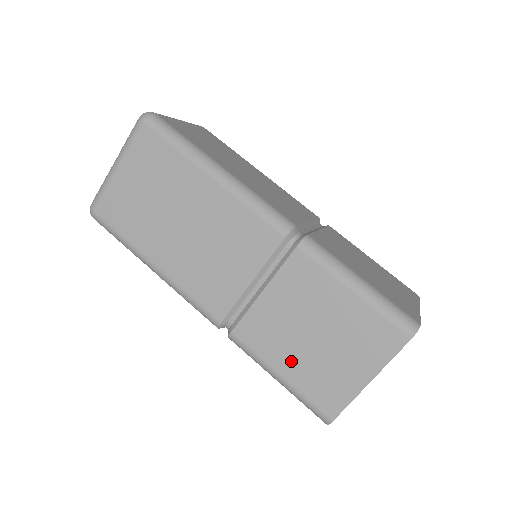
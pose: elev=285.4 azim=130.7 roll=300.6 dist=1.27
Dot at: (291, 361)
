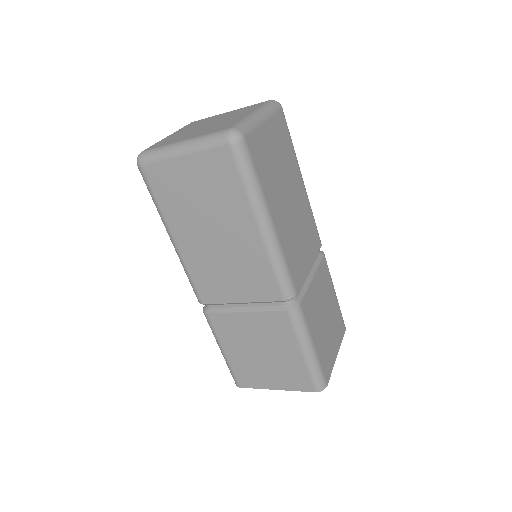
Dot at: (237, 352)
